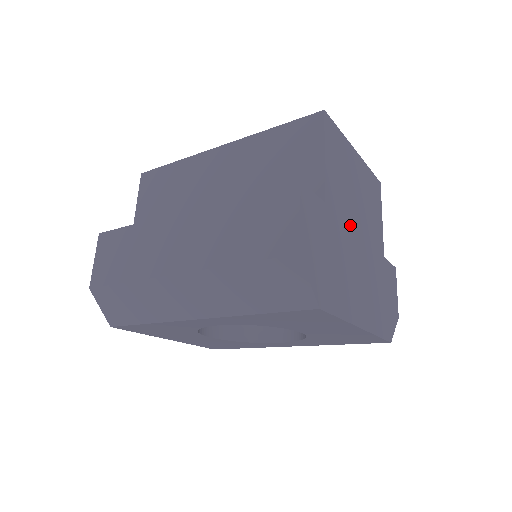
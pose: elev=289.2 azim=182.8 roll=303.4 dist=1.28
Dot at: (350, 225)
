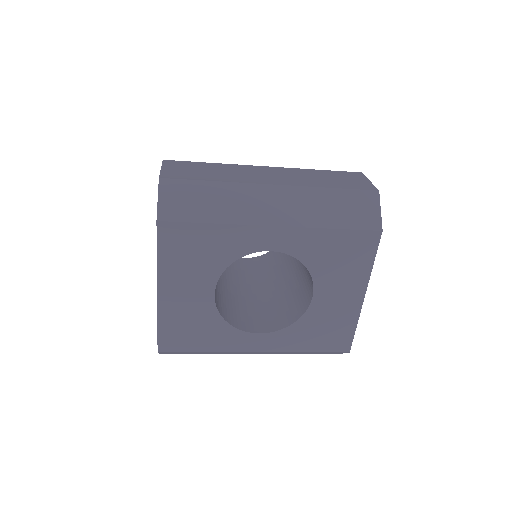
Dot at: occluded
